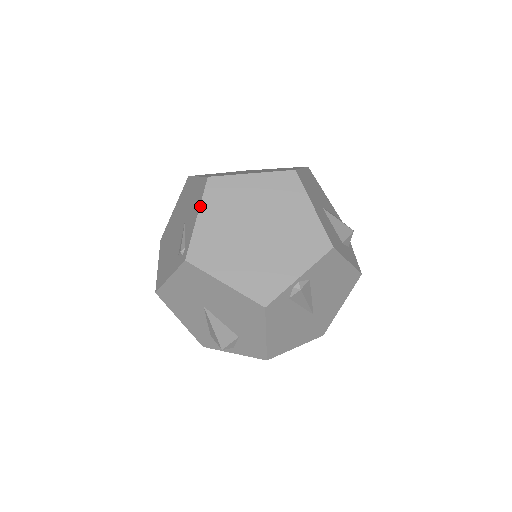
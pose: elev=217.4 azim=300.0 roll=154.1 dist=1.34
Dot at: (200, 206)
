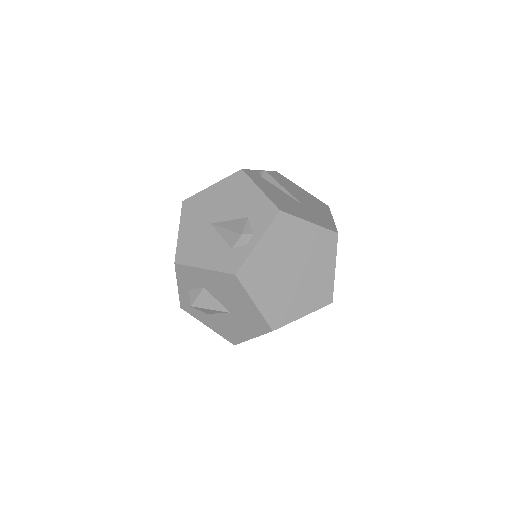
Dot at: occluded
